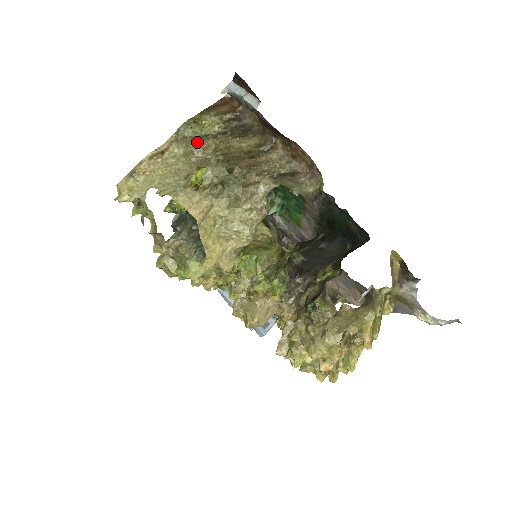
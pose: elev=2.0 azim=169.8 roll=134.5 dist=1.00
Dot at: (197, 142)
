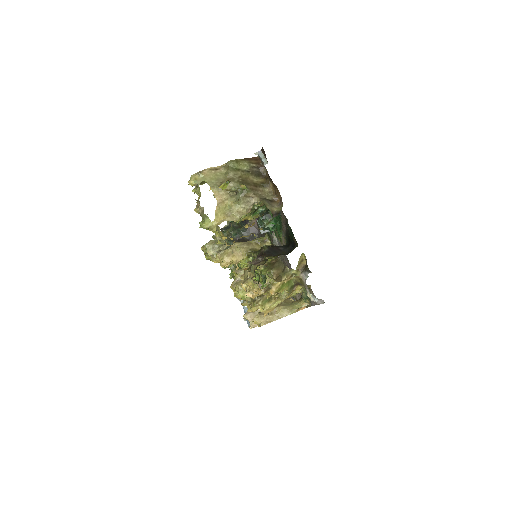
Dot at: (233, 170)
